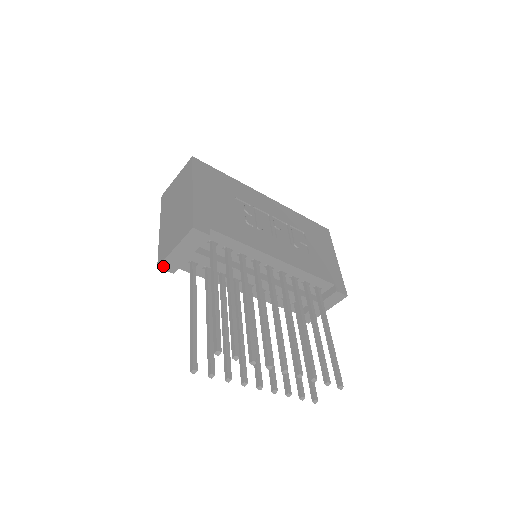
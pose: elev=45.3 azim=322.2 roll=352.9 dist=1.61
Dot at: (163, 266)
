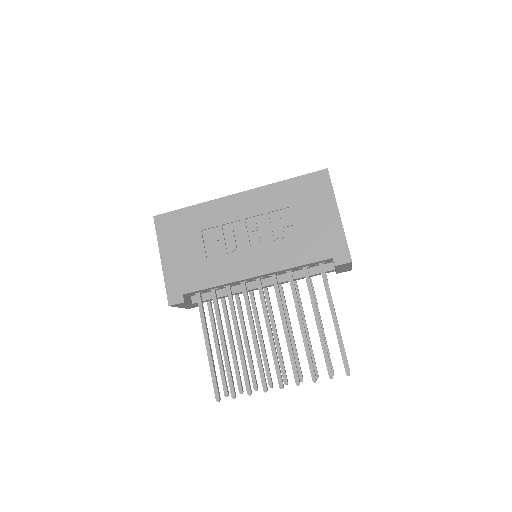
Dot at: (190, 308)
